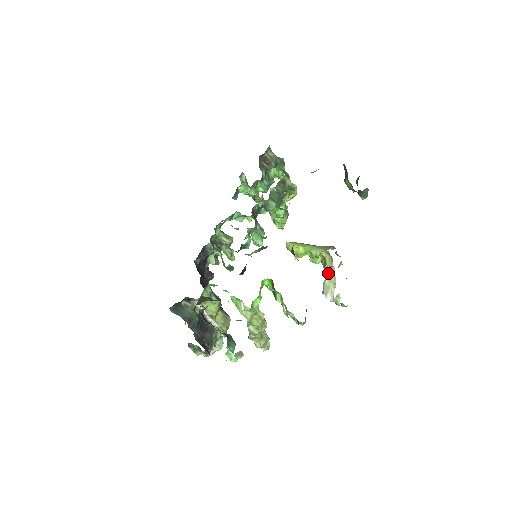
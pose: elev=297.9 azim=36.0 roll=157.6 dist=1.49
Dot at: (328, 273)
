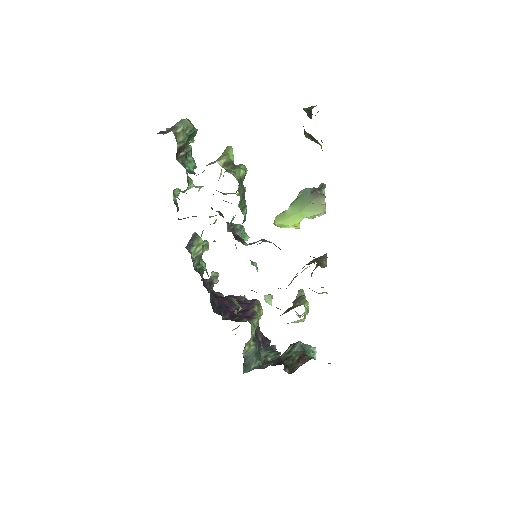
Dot at: occluded
